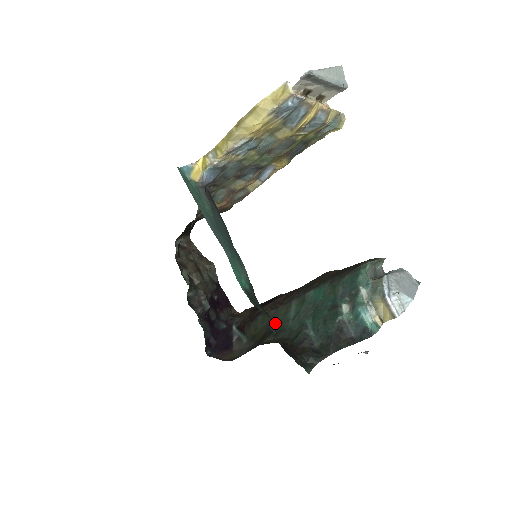
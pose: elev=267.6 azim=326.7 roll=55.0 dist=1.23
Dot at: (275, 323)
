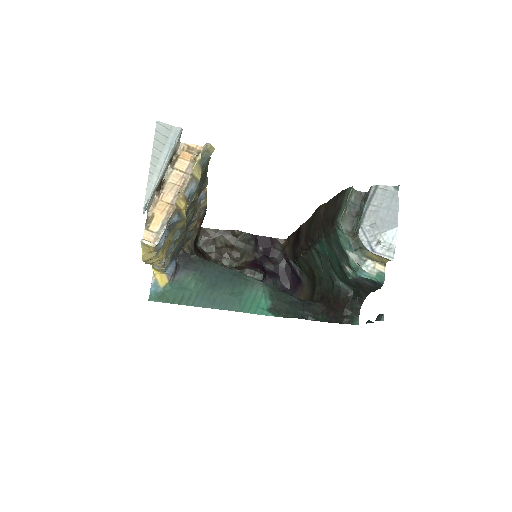
Dot at: (313, 269)
